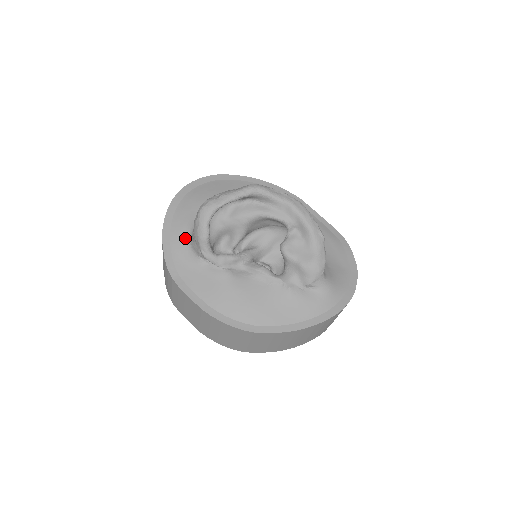
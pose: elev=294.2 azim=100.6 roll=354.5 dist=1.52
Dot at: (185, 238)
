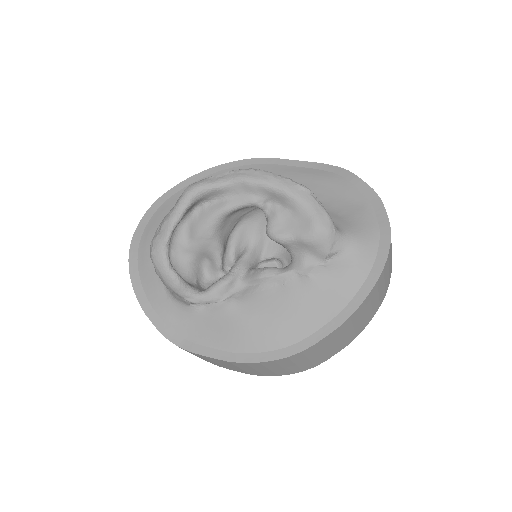
Dot at: (164, 294)
